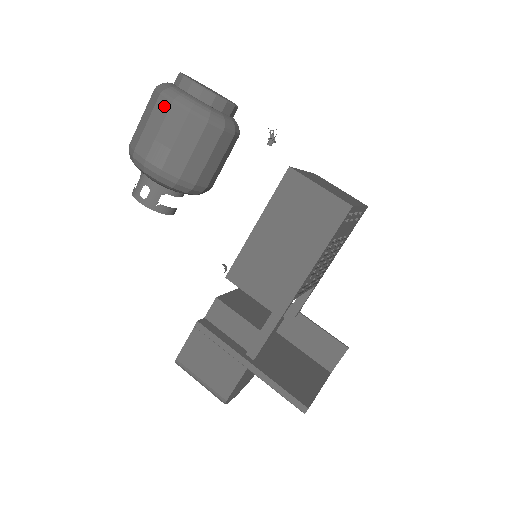
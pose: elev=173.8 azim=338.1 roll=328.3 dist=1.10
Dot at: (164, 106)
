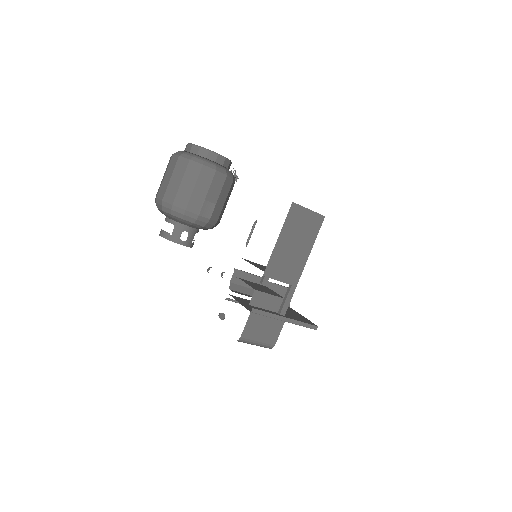
Dot at: (208, 175)
